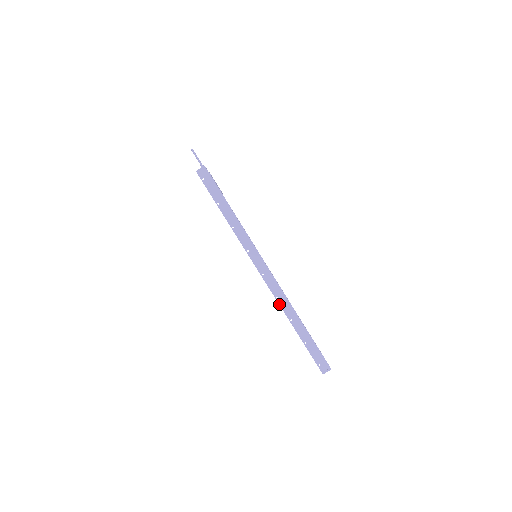
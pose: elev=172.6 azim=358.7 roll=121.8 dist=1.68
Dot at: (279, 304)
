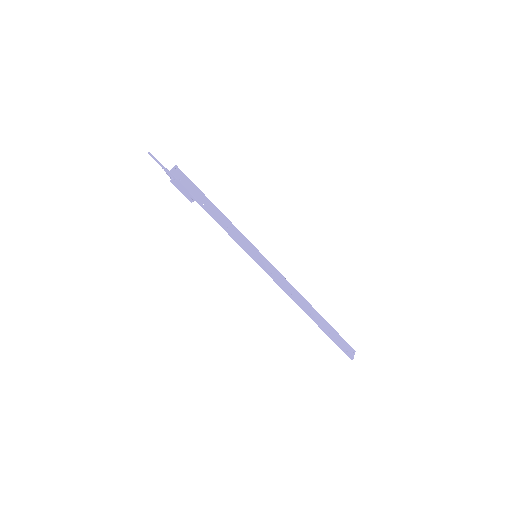
Dot at: (295, 300)
